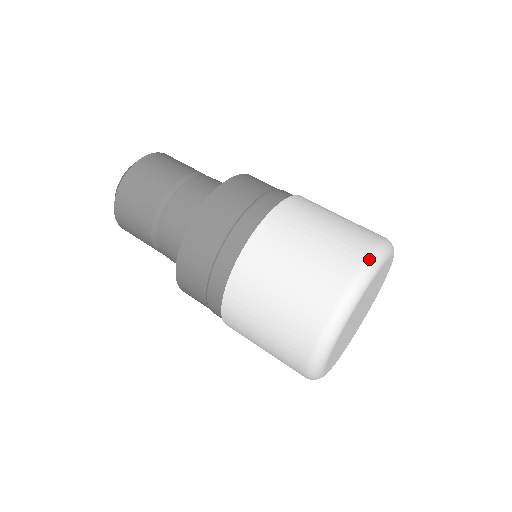
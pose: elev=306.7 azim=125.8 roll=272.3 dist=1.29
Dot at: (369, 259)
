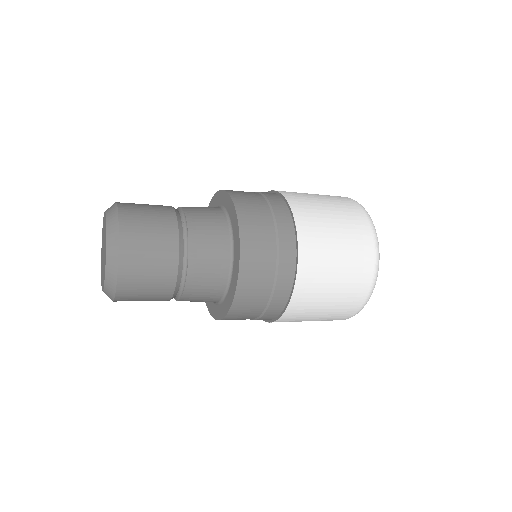
Dot at: occluded
